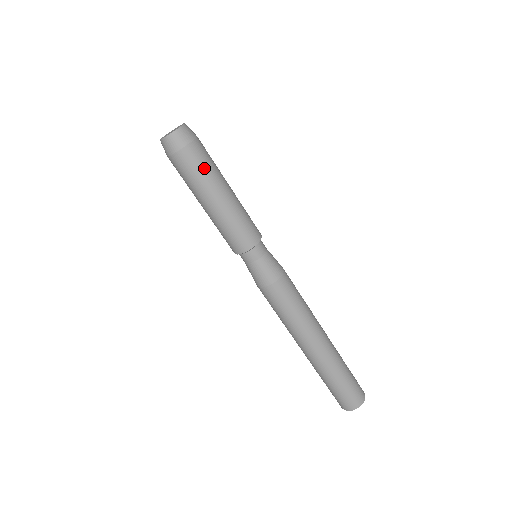
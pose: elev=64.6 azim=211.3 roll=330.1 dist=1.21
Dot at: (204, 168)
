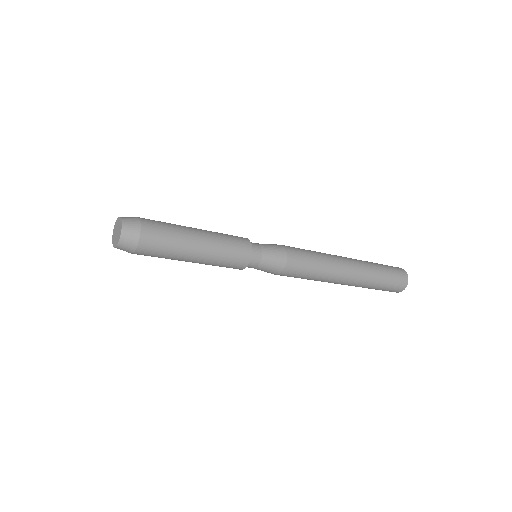
Dot at: (165, 250)
